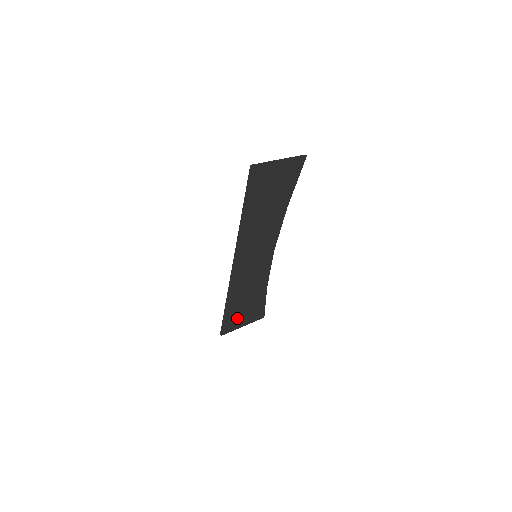
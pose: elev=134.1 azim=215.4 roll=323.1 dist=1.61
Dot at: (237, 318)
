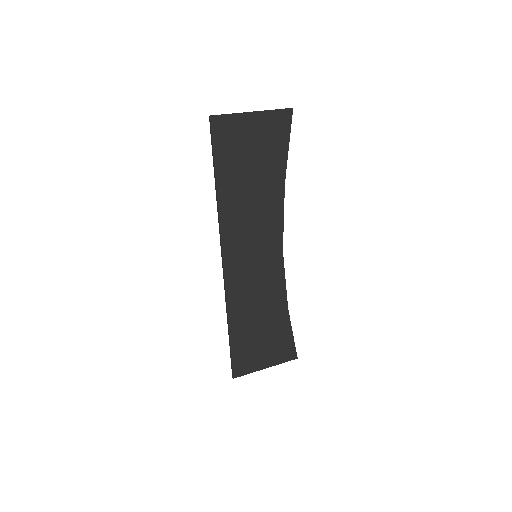
Dot at: (252, 353)
